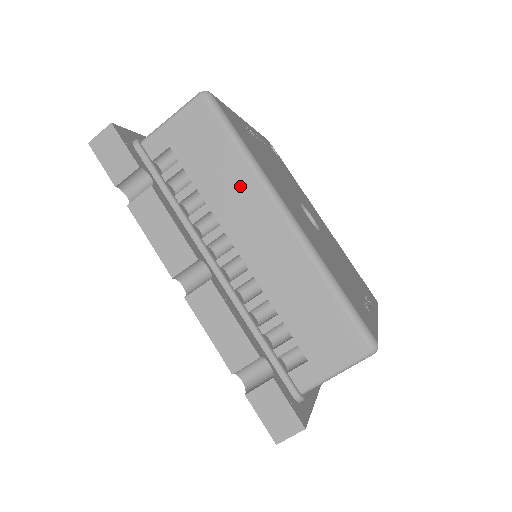
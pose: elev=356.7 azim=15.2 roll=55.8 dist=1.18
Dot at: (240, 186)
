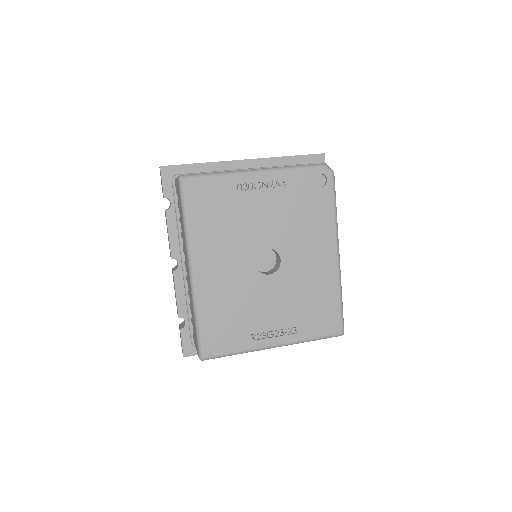
Dot at: (184, 239)
